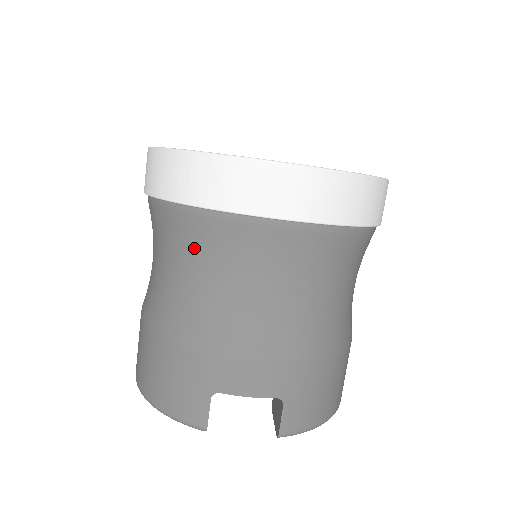
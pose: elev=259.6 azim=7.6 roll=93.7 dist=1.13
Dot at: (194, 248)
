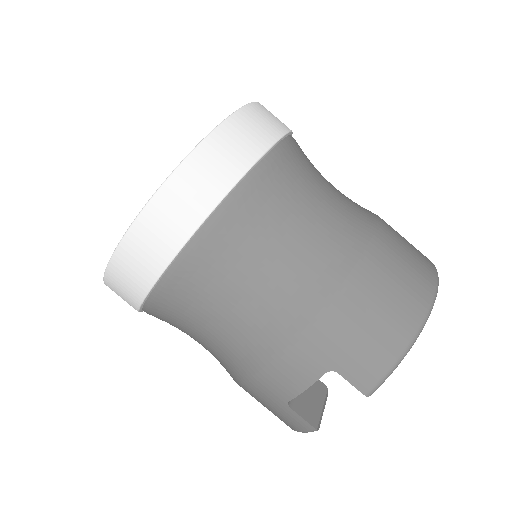
Dot at: (176, 325)
